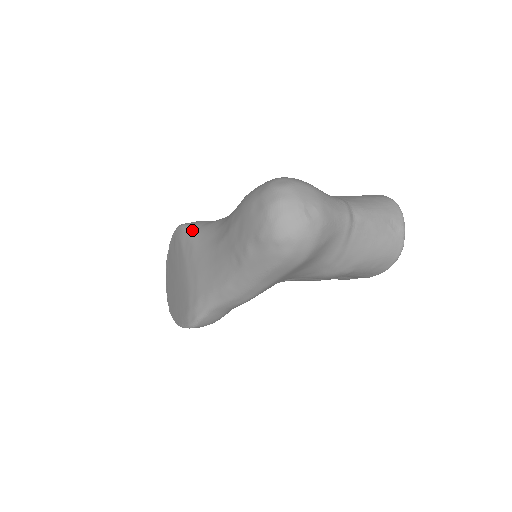
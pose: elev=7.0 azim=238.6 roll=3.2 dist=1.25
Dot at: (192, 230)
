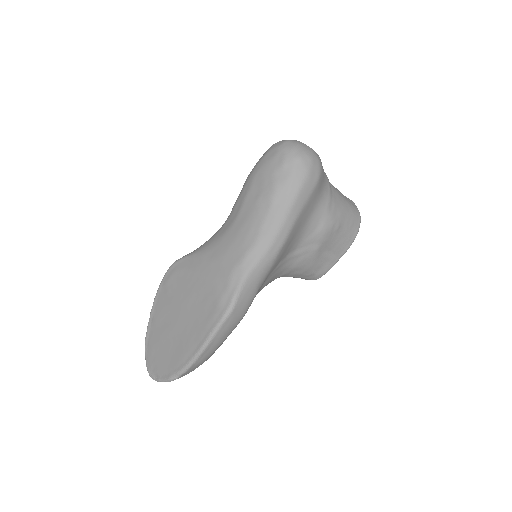
Dot at: (190, 253)
